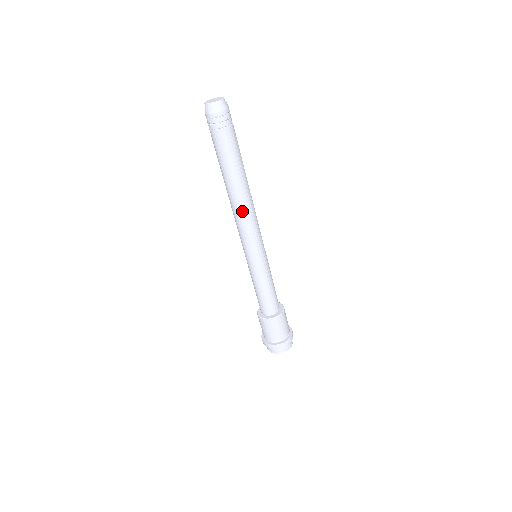
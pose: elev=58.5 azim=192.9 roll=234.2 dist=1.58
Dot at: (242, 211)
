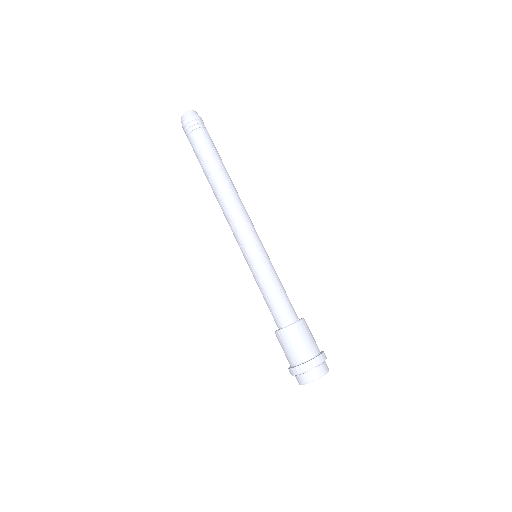
Dot at: (222, 205)
